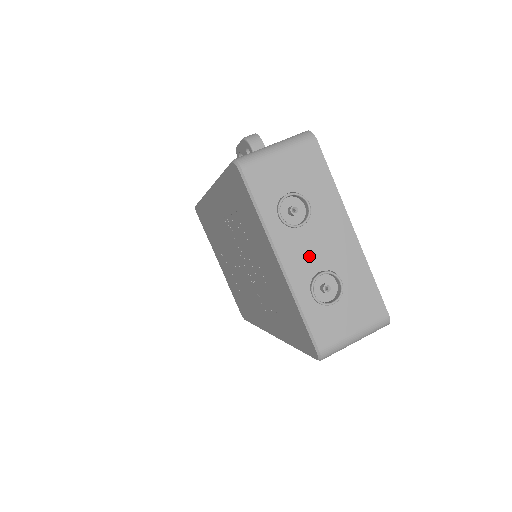
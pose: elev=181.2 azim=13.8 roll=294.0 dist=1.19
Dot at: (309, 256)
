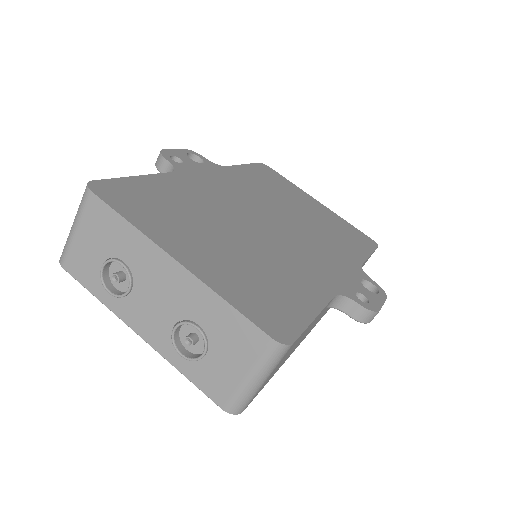
Dot at: (156, 316)
